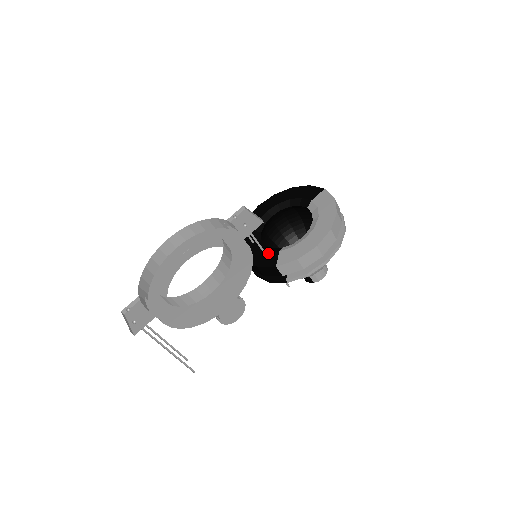
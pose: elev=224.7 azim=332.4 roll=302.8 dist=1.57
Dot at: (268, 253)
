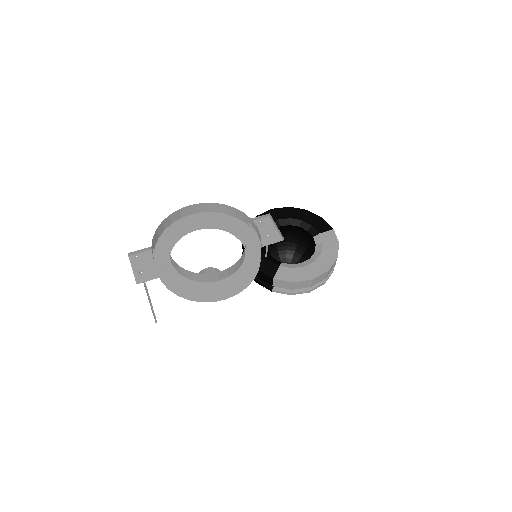
Dot at: (270, 262)
